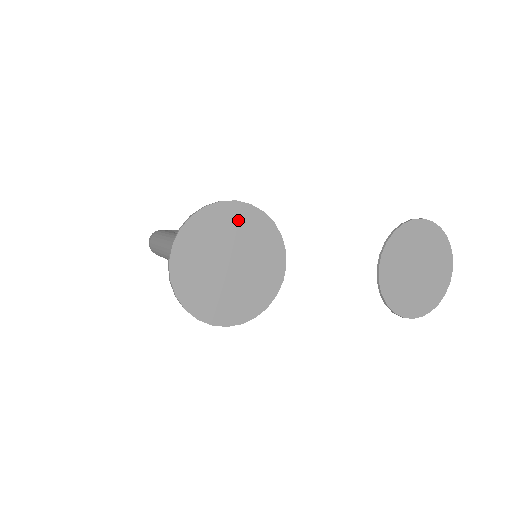
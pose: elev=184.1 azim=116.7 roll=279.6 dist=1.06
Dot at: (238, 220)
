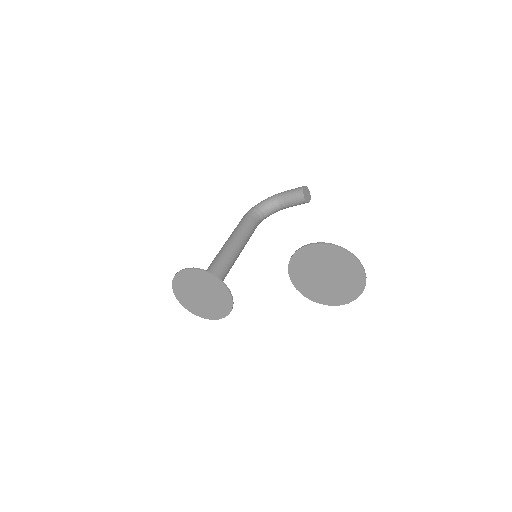
Dot at: (192, 277)
